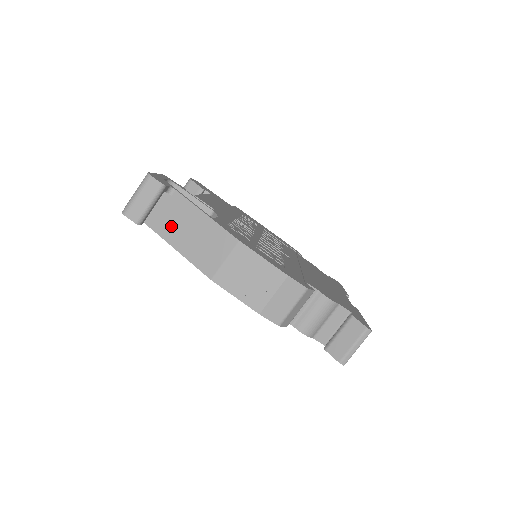
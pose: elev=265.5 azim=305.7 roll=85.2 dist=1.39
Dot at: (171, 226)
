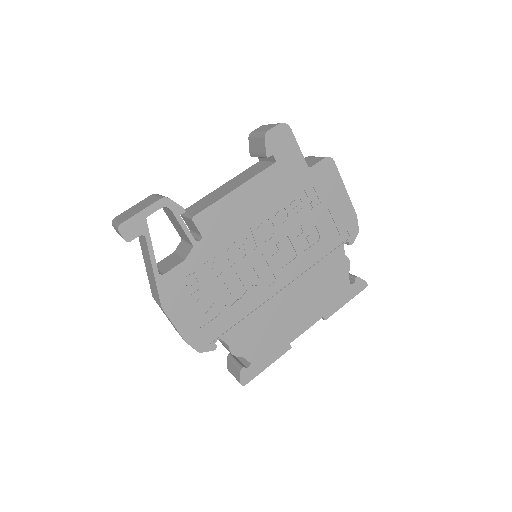
Dot at: (143, 249)
